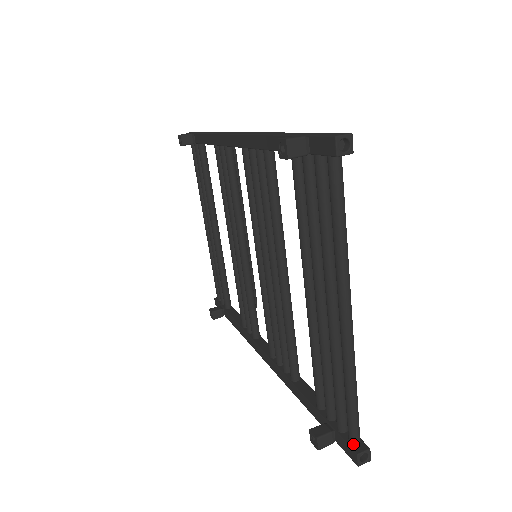
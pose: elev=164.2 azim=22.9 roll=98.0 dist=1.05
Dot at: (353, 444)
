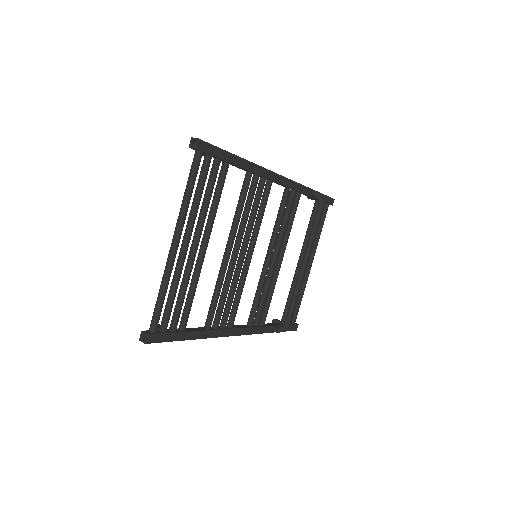
Dot at: (149, 330)
